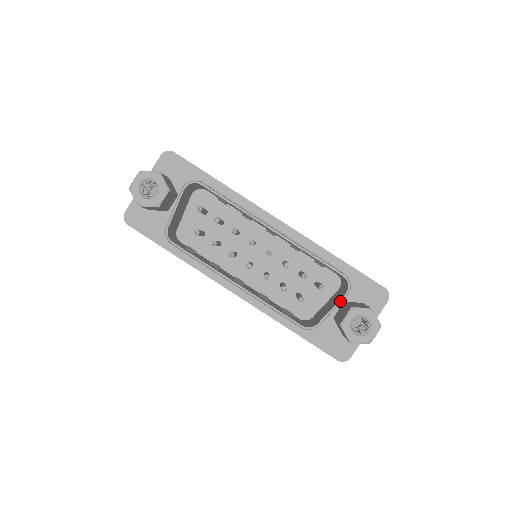
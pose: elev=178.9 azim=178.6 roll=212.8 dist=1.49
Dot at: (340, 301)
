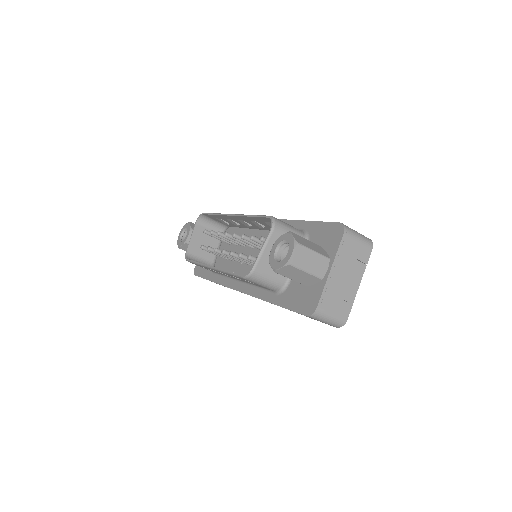
Dot at: (266, 239)
